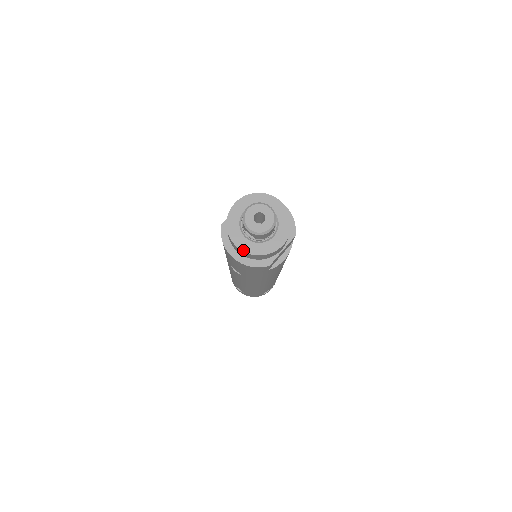
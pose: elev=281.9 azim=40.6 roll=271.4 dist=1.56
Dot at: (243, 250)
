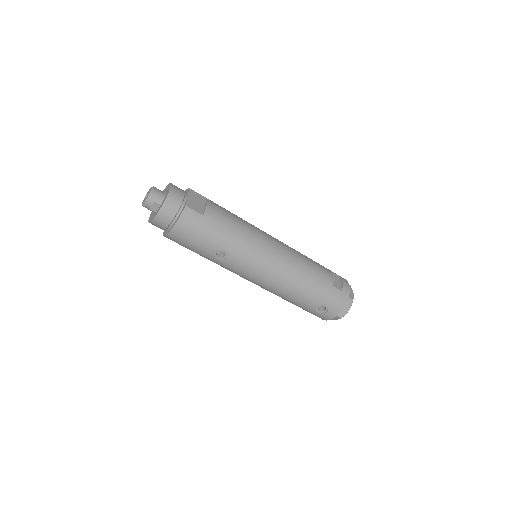
Dot at: (157, 213)
